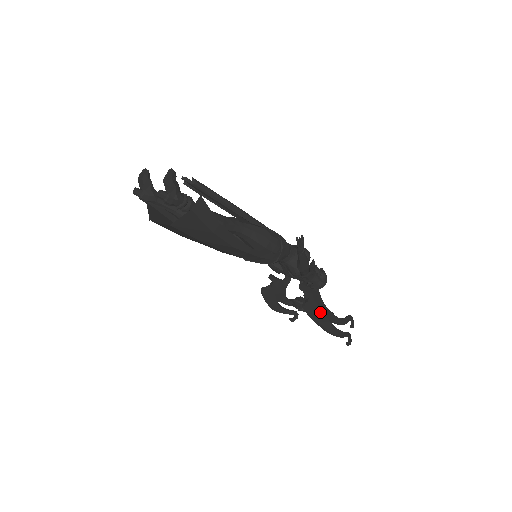
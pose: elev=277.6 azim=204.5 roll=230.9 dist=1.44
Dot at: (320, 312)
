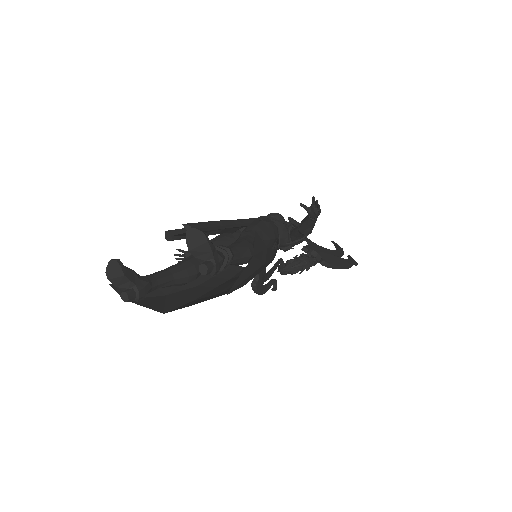
Dot at: (332, 257)
